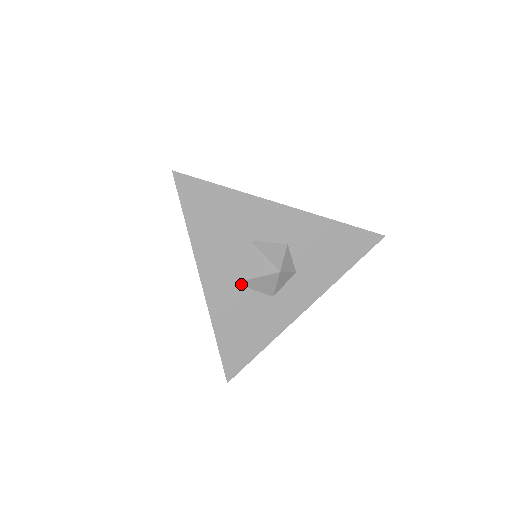
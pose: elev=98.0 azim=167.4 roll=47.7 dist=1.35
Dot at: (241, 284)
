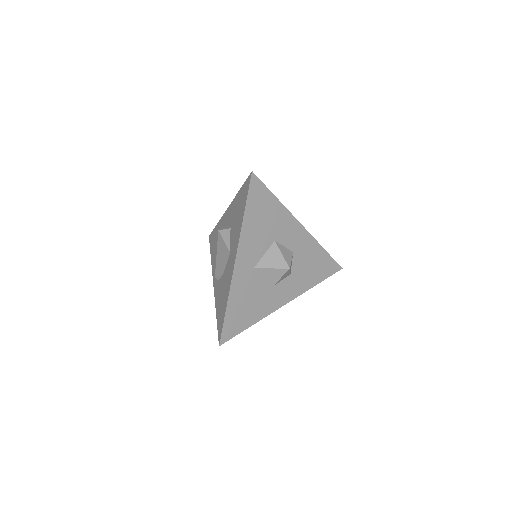
Dot at: (258, 270)
